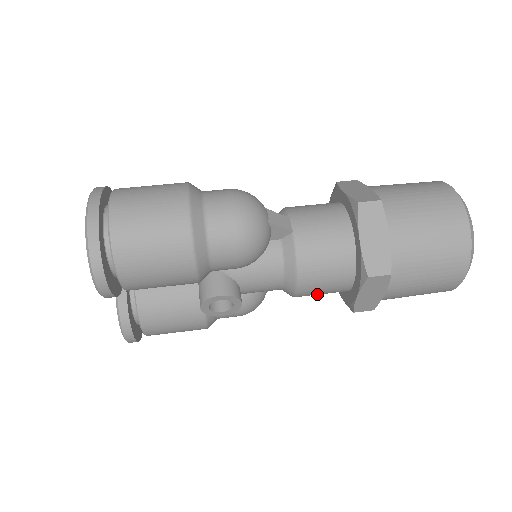
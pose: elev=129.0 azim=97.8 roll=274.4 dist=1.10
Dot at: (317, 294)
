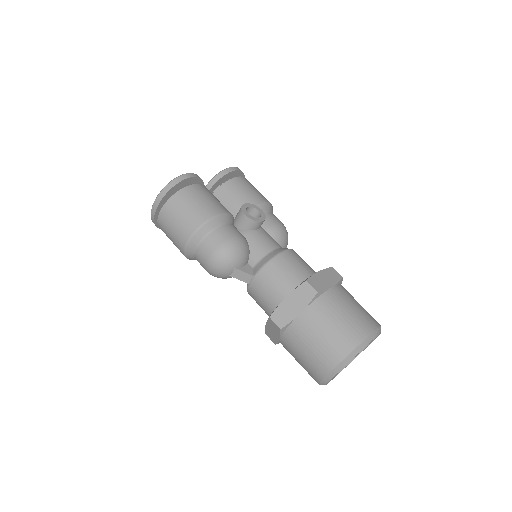
Dot at: occluded
